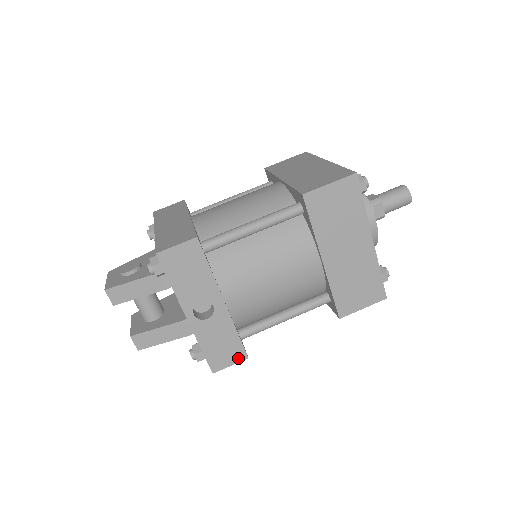
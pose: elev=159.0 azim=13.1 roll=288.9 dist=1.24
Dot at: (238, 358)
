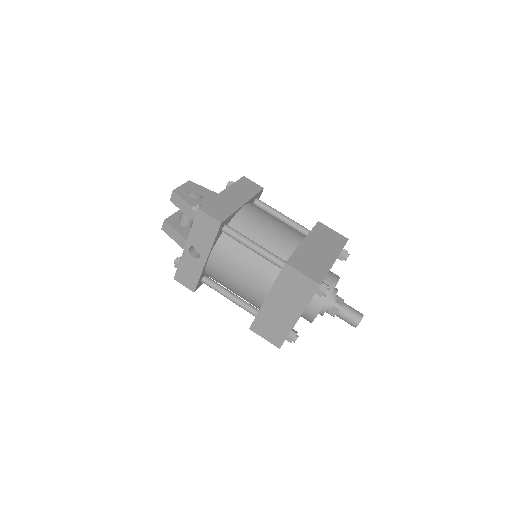
Dot at: (190, 287)
